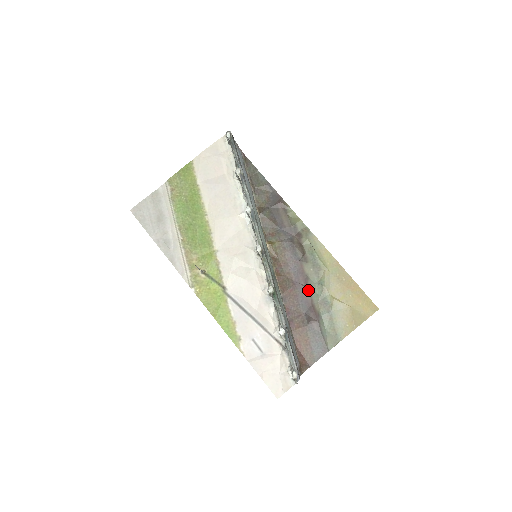
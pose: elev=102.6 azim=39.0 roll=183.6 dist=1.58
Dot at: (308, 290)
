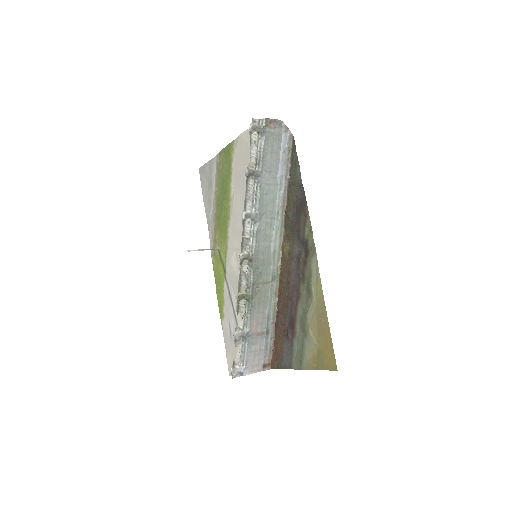
Dot at: (296, 308)
